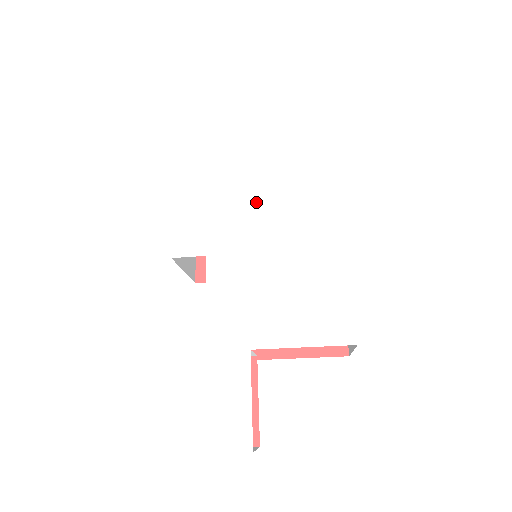
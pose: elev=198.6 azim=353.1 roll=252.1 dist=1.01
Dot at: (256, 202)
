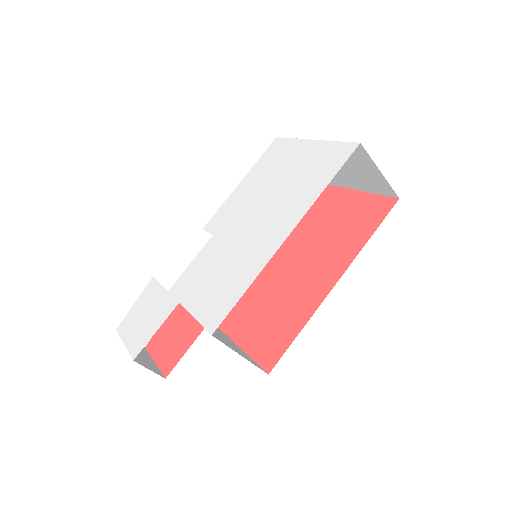
Dot at: (257, 210)
